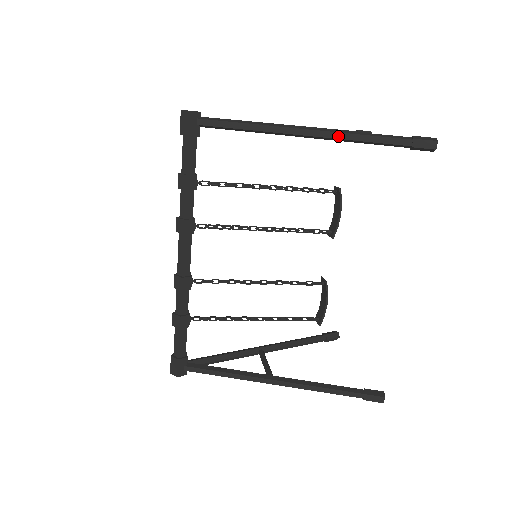
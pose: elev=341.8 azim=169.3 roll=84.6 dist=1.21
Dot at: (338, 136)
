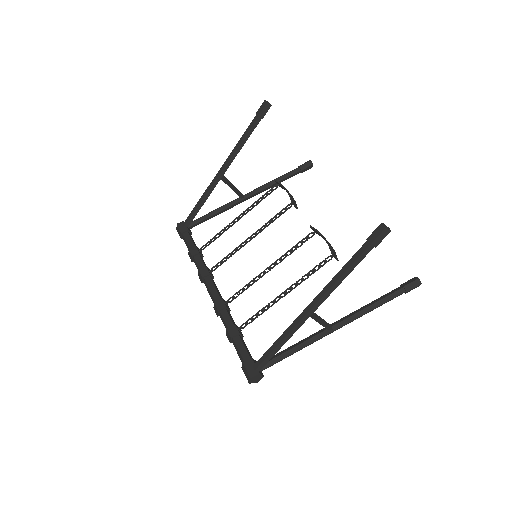
Dot at: (231, 155)
